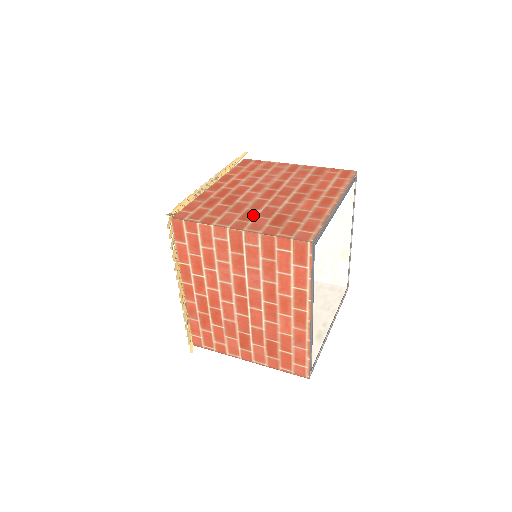
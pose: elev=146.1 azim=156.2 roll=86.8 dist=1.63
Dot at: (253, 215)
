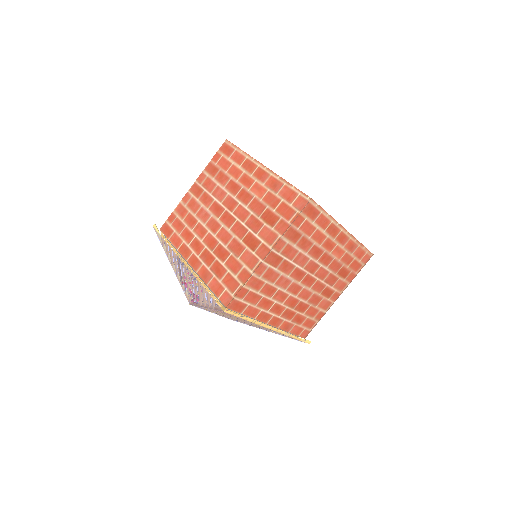
Dot at: (253, 237)
